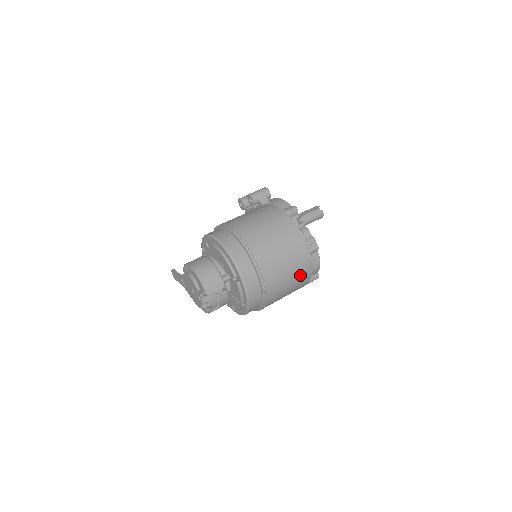
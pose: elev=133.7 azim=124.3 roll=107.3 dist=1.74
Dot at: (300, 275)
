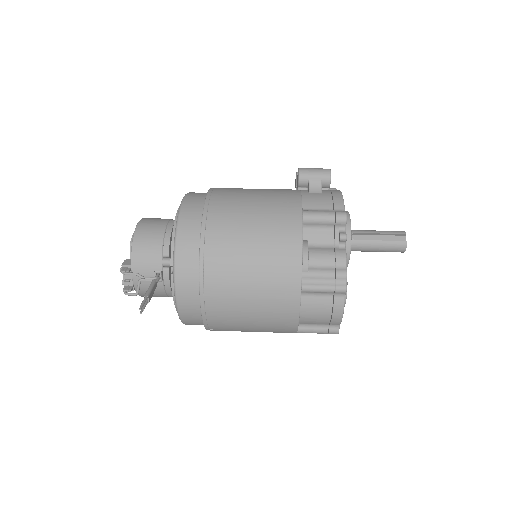
Dot at: (275, 314)
